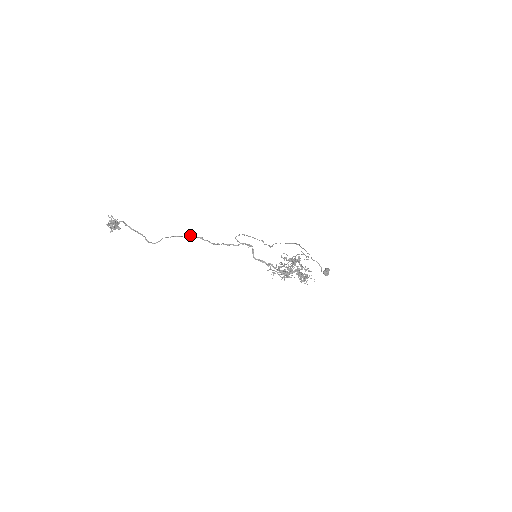
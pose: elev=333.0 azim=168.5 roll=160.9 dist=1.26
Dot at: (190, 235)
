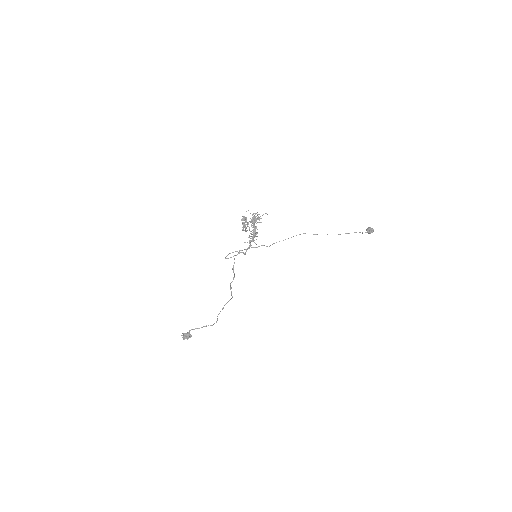
Dot at: occluded
